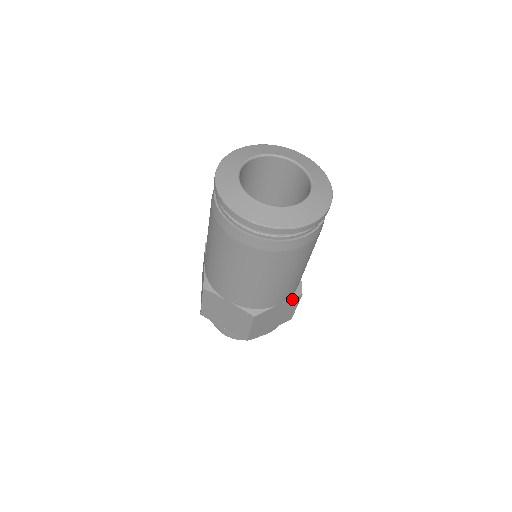
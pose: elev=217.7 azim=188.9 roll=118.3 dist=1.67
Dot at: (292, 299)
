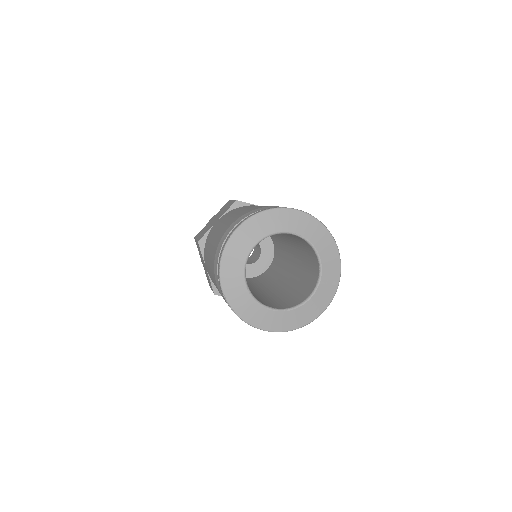
Dot at: occluded
